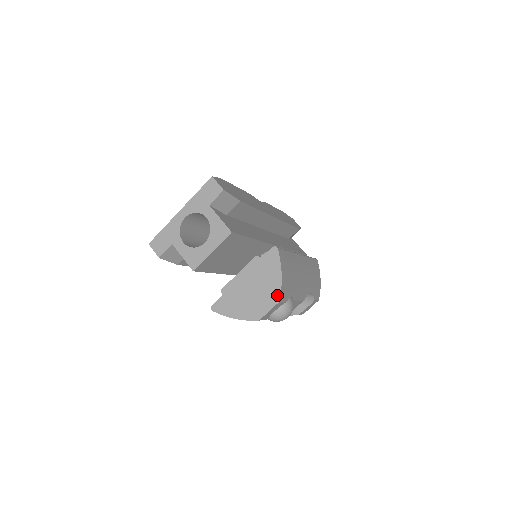
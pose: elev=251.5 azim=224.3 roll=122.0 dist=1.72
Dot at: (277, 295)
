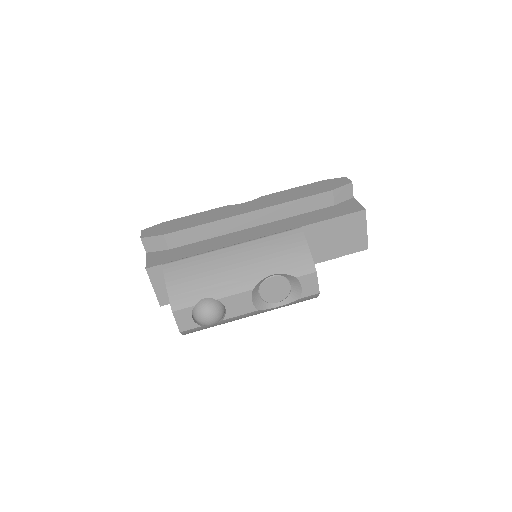
Dot at: (171, 306)
